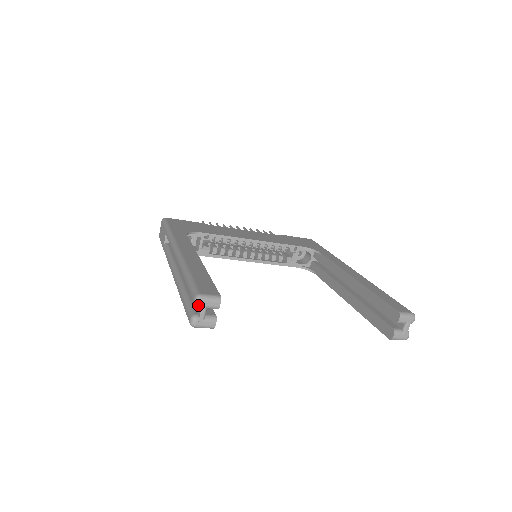
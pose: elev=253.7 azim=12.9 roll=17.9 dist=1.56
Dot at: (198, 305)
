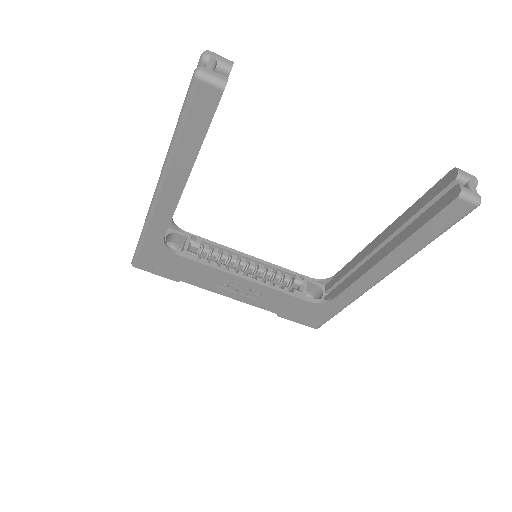
Dot at: (206, 55)
